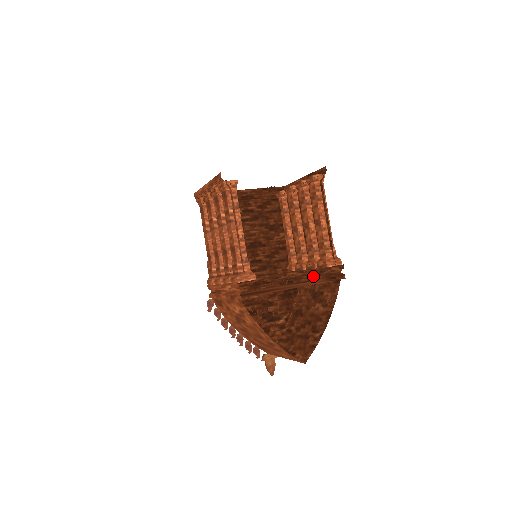
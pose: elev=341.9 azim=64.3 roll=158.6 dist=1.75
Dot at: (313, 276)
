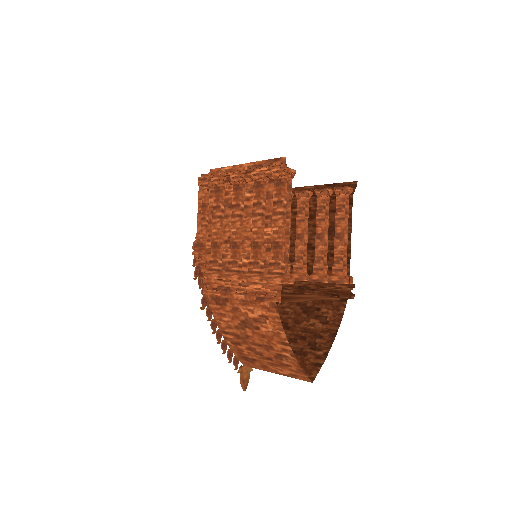
Dot at: (305, 289)
